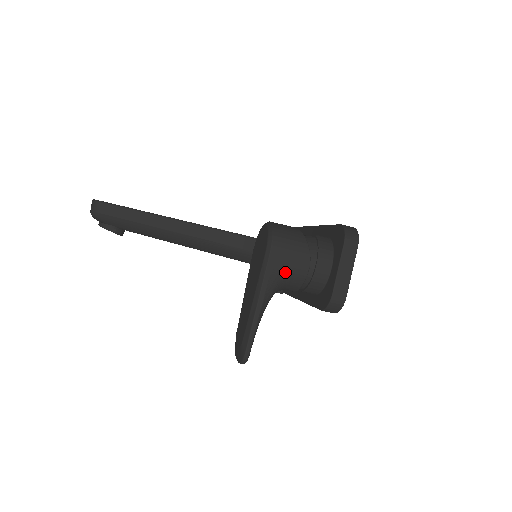
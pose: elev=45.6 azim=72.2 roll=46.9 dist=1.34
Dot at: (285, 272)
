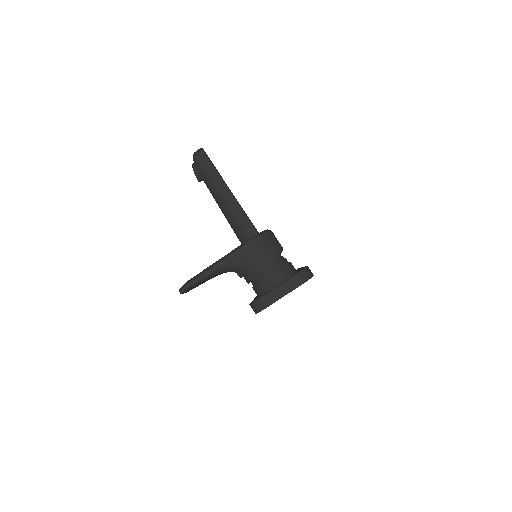
Dot at: (249, 261)
